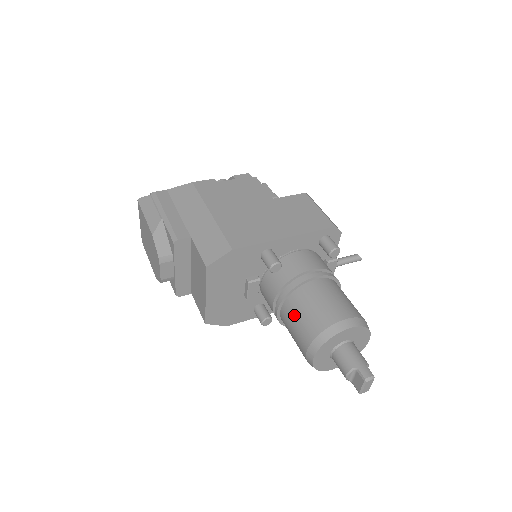
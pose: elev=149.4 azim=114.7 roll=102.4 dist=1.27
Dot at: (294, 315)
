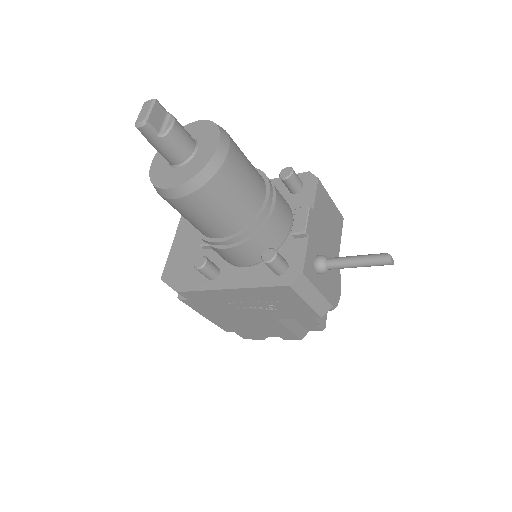
Dot at: occluded
